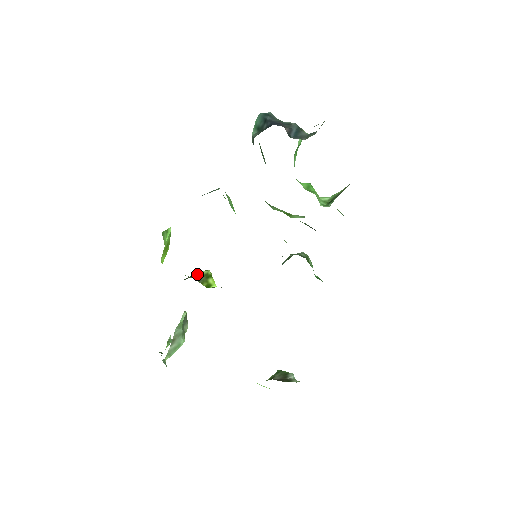
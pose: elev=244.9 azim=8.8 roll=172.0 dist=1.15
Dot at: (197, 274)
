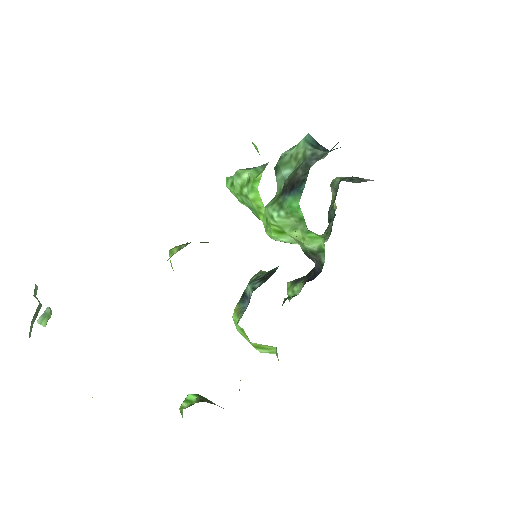
Dot at: occluded
